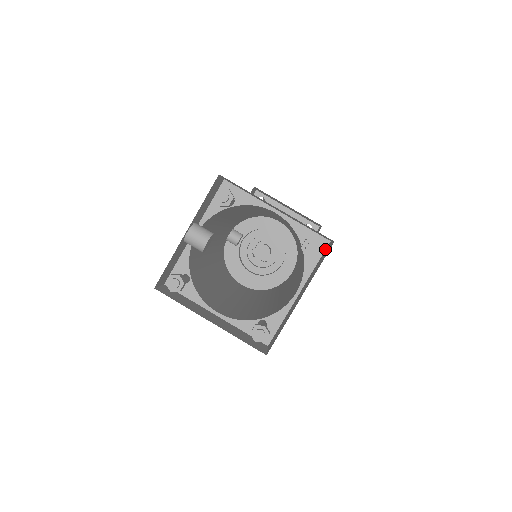
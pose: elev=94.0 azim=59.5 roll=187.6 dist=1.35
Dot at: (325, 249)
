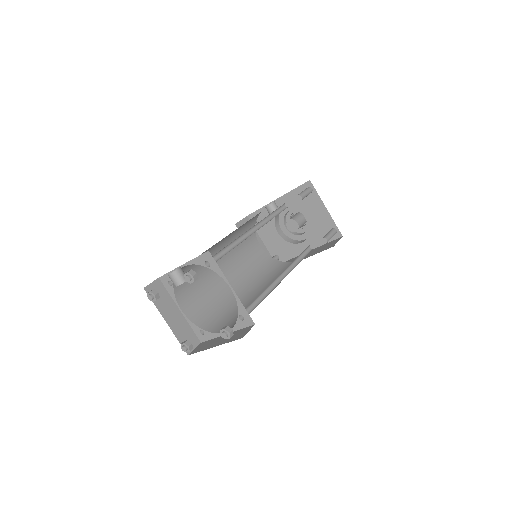
Dot at: (250, 325)
